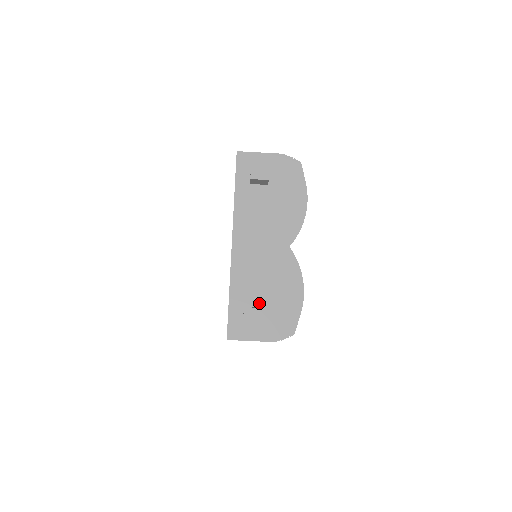
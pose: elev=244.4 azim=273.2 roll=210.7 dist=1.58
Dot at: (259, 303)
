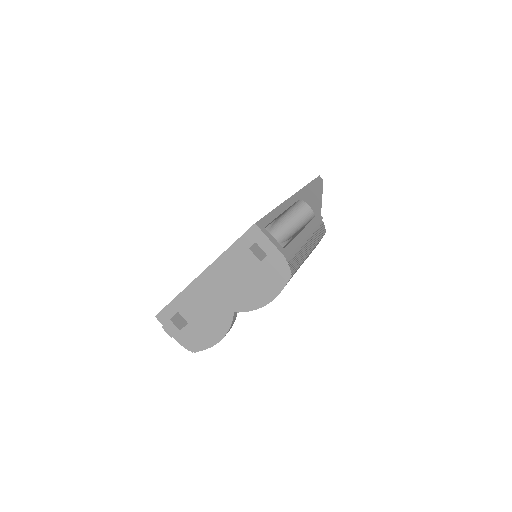
Dot at: (188, 319)
